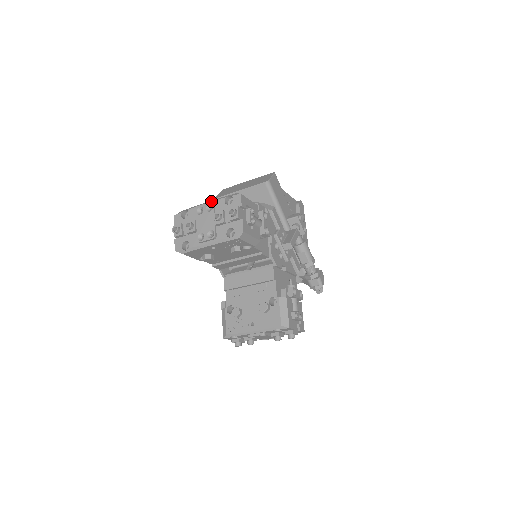
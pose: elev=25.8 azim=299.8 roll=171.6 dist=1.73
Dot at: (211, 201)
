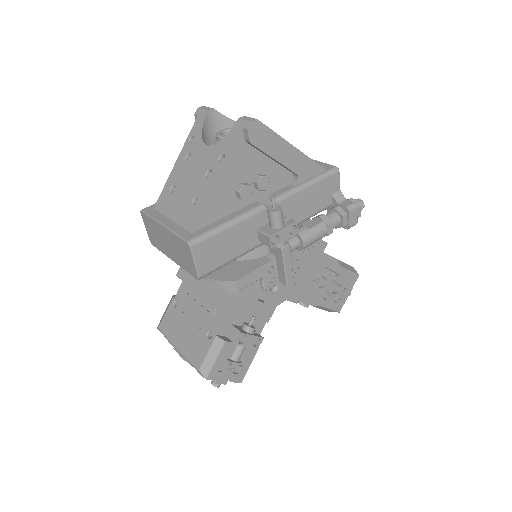
Dot at: (181, 356)
